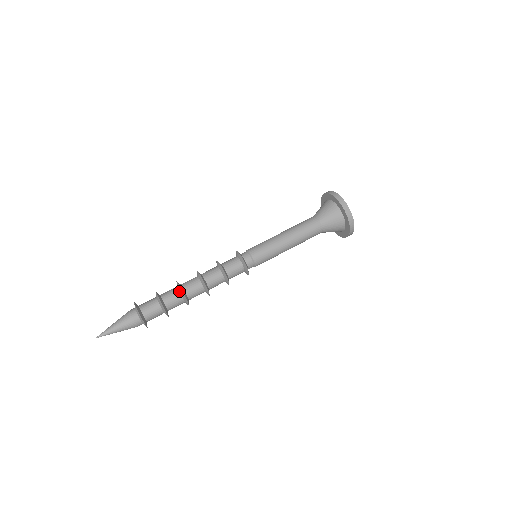
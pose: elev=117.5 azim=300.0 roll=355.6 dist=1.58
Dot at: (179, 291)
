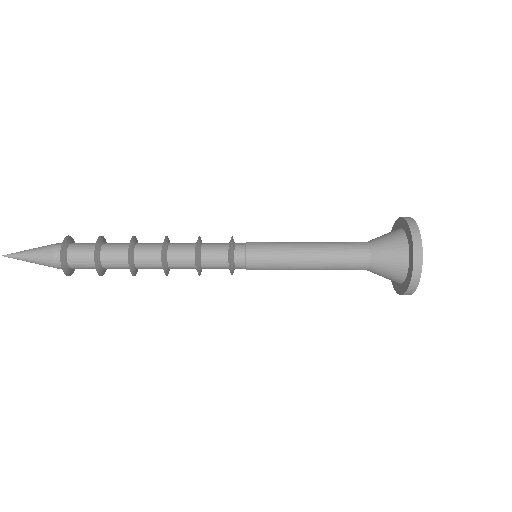
Dot at: (128, 247)
